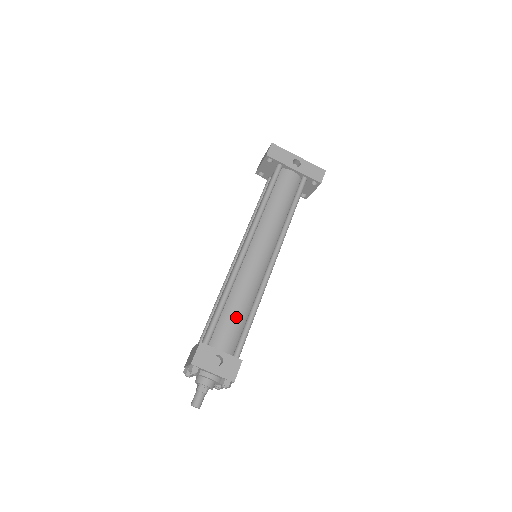
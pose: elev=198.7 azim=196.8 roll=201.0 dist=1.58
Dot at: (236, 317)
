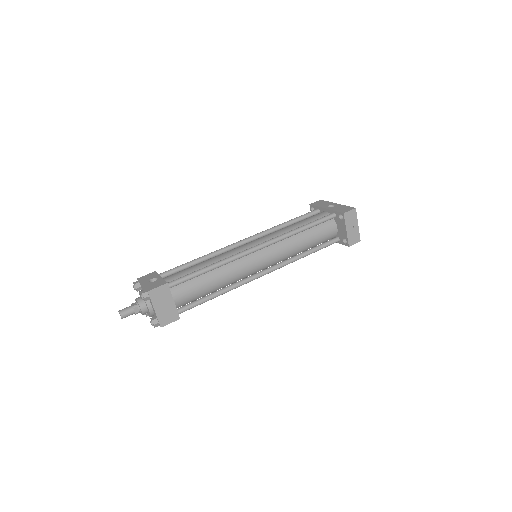
Dot at: (194, 267)
